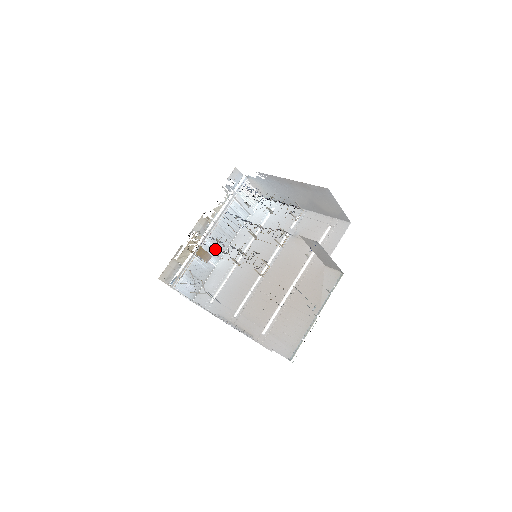
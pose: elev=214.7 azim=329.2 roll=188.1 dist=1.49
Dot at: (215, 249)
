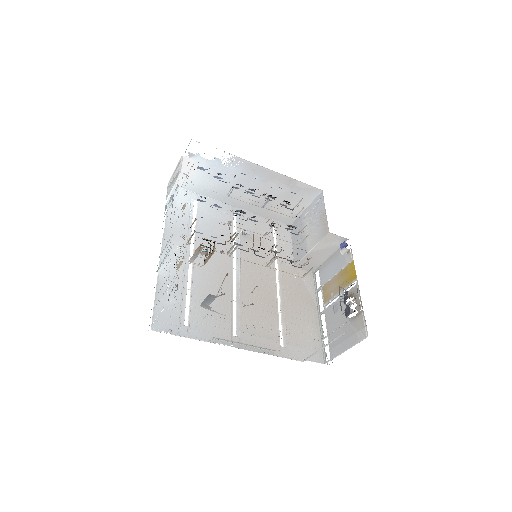
Dot at: occluded
